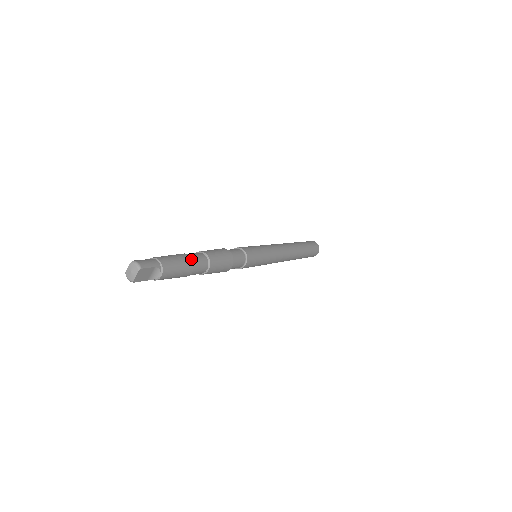
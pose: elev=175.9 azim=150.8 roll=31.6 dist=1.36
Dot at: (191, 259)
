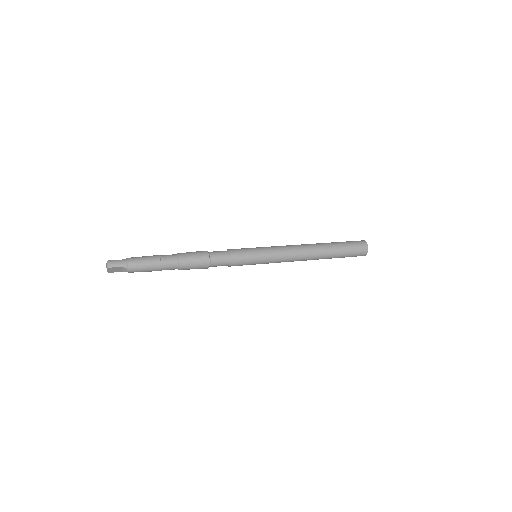
Dot at: (159, 262)
